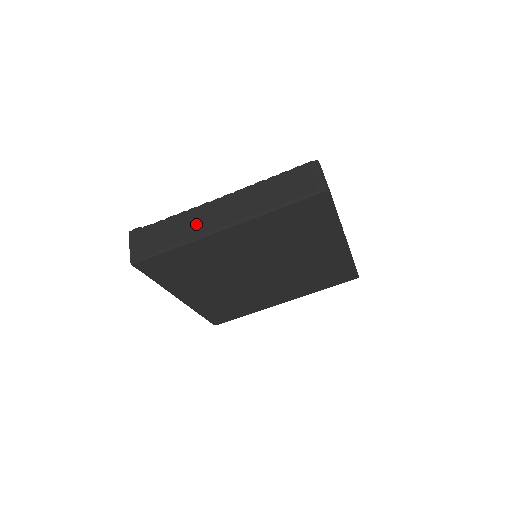
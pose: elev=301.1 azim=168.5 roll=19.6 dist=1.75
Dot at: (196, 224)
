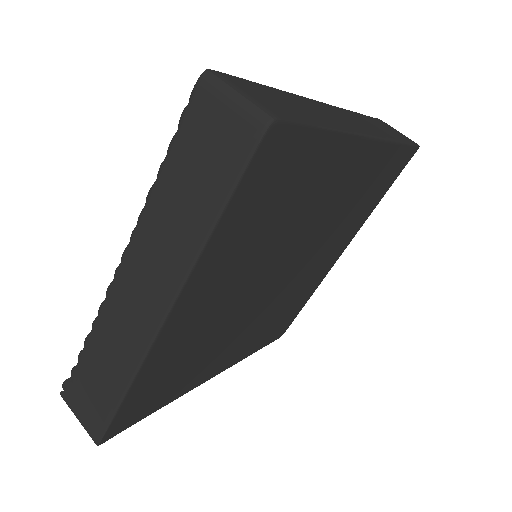
Dot at: (122, 336)
